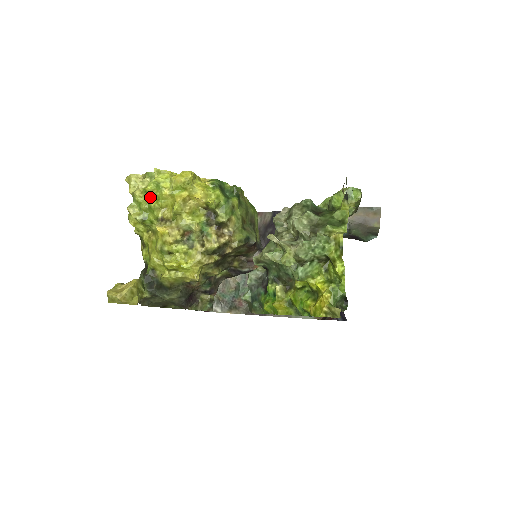
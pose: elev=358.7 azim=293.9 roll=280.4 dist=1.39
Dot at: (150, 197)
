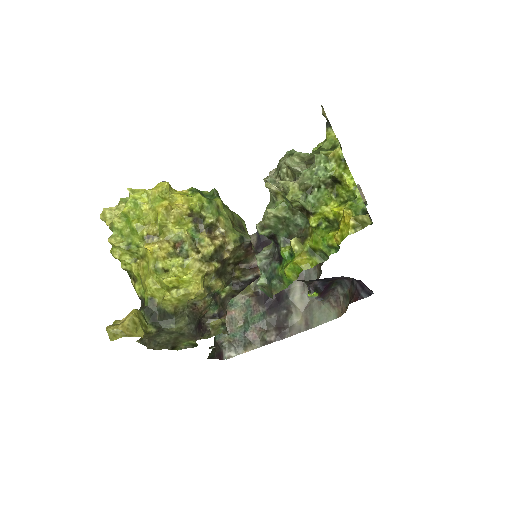
Dot at: (130, 219)
